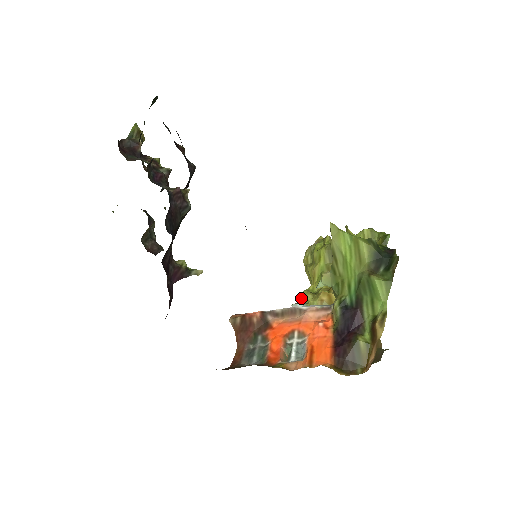
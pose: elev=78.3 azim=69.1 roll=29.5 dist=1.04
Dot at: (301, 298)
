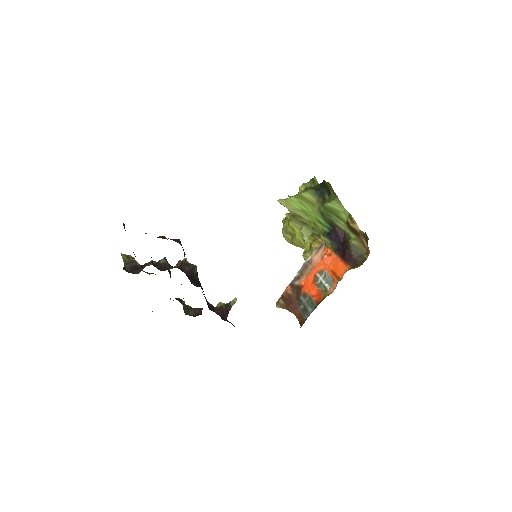
Dot at: (305, 260)
